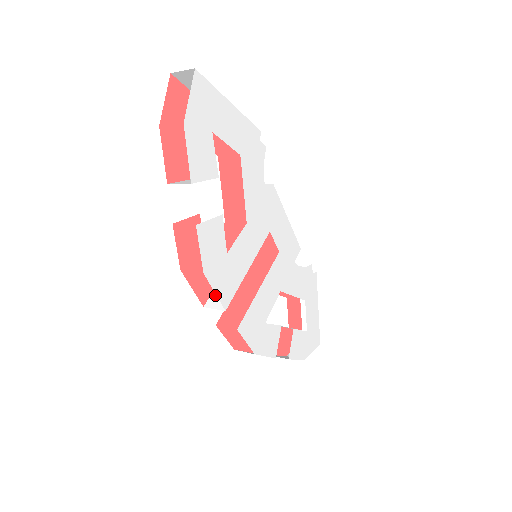
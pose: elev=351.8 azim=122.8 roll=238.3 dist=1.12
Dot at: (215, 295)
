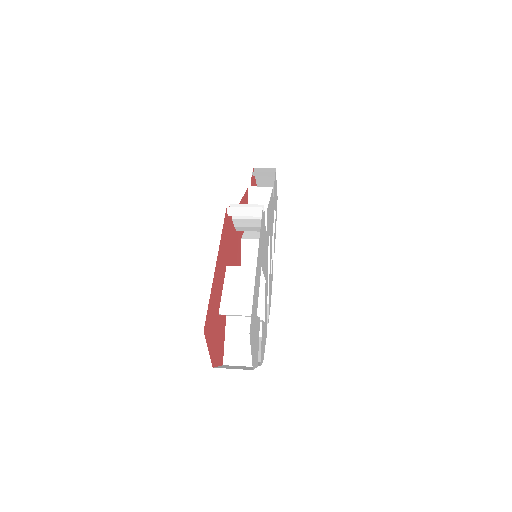
Dot at: occluded
